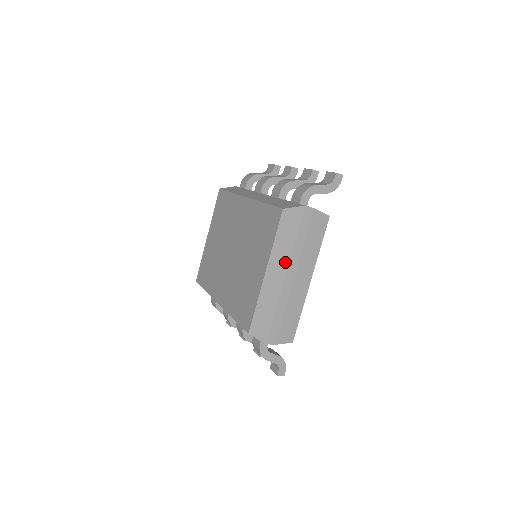
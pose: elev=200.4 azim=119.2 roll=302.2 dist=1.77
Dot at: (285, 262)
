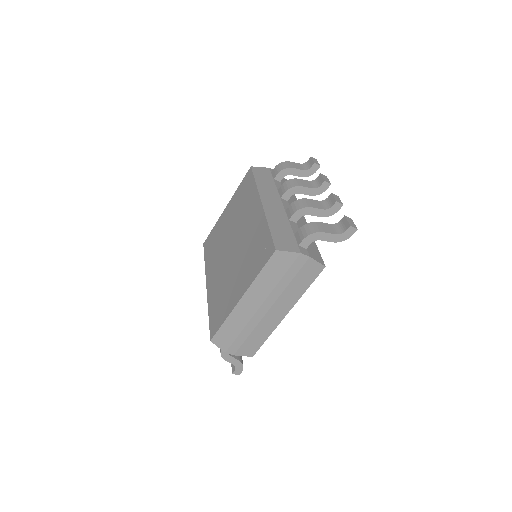
Dot at: (264, 295)
